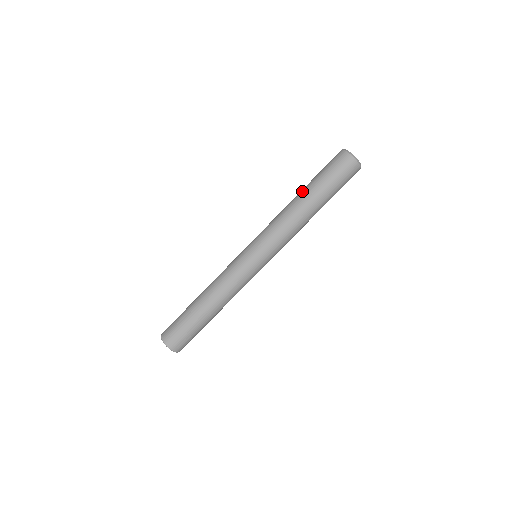
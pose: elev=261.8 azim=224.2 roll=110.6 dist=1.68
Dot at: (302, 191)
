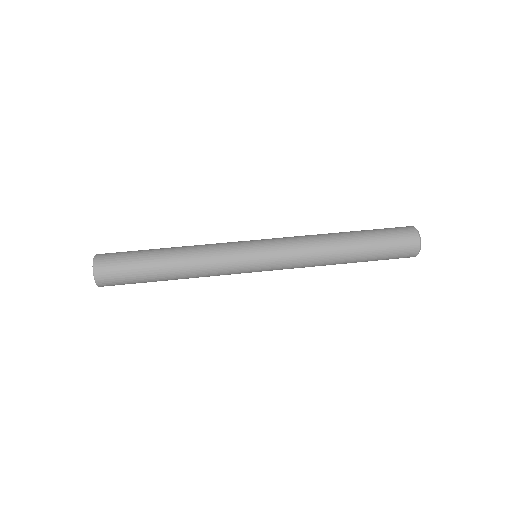
Dot at: occluded
